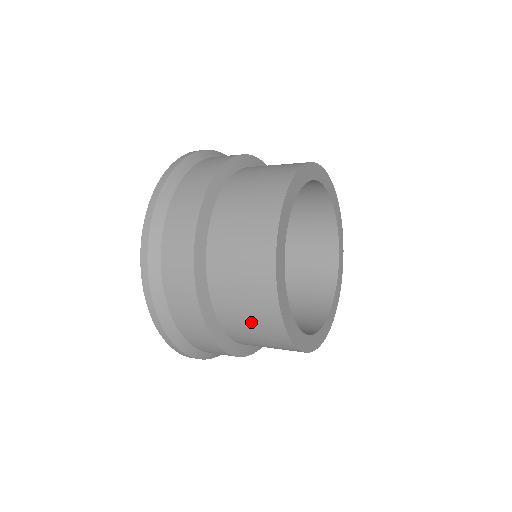
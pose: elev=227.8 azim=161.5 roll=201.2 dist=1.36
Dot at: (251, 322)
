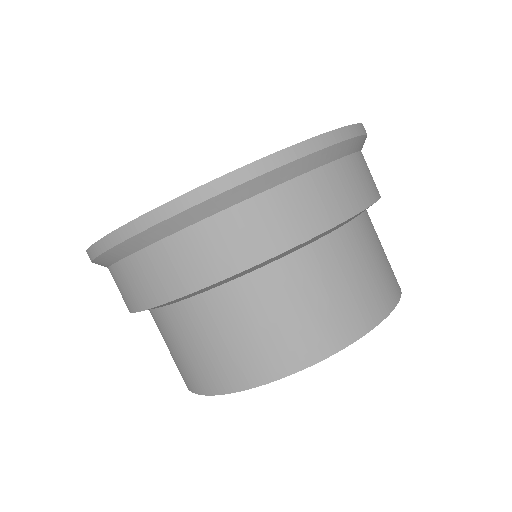
Dot at: occluded
